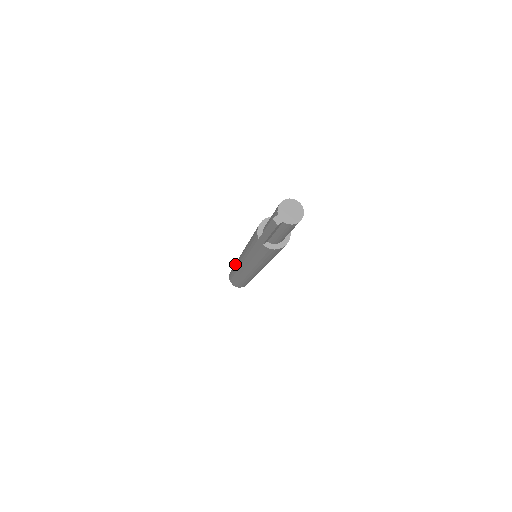
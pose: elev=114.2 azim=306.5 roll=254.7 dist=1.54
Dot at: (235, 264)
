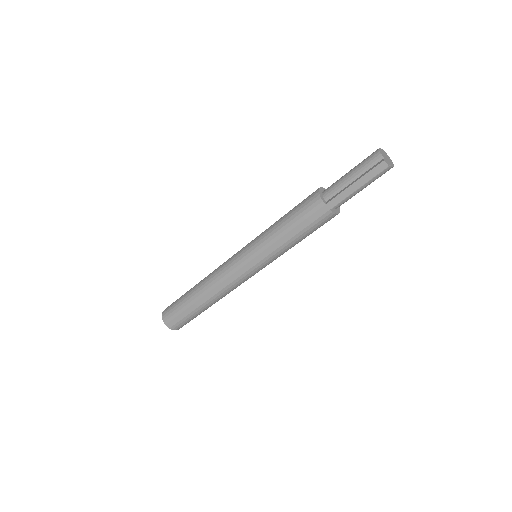
Dot at: (200, 287)
